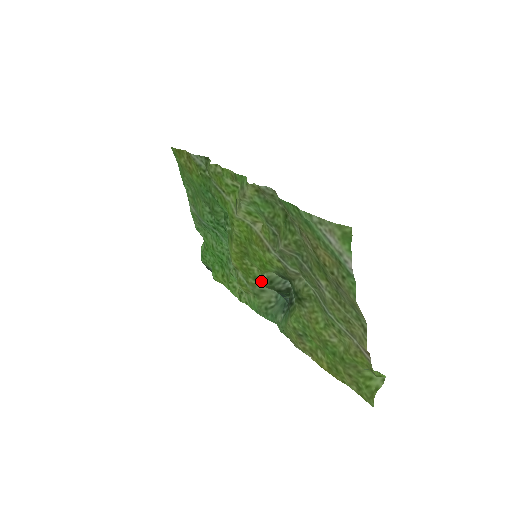
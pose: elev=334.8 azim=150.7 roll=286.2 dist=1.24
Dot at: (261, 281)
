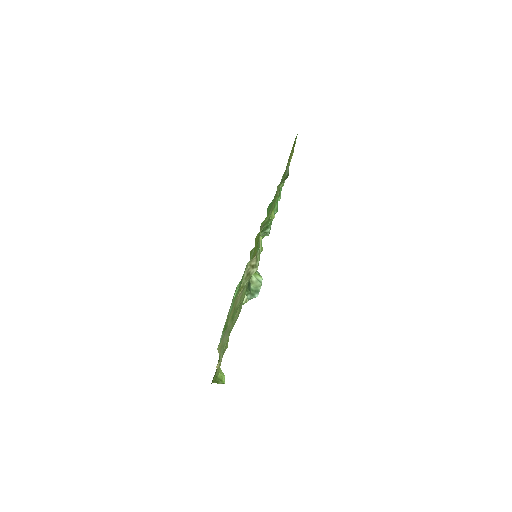
Dot at: occluded
